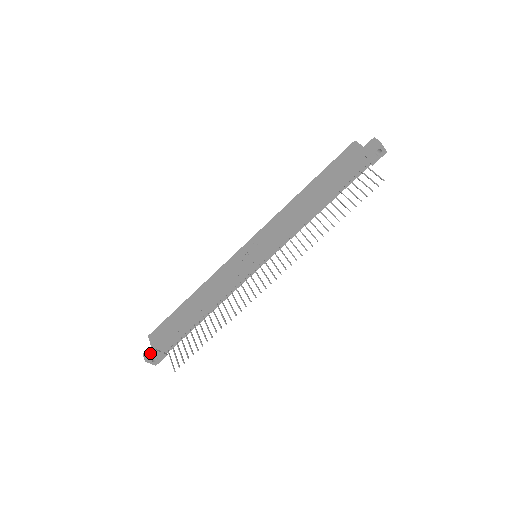
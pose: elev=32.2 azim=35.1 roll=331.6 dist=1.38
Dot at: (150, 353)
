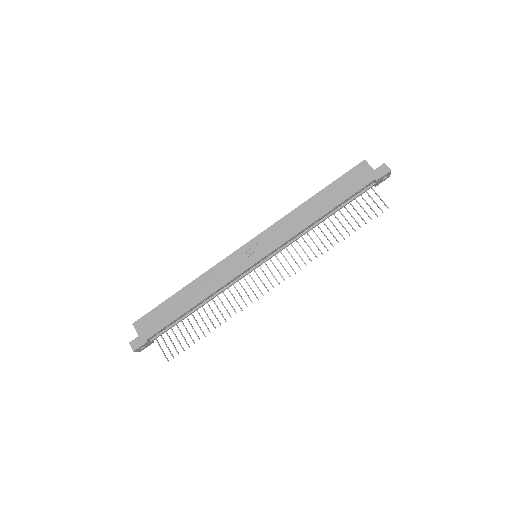
Dot at: (139, 343)
